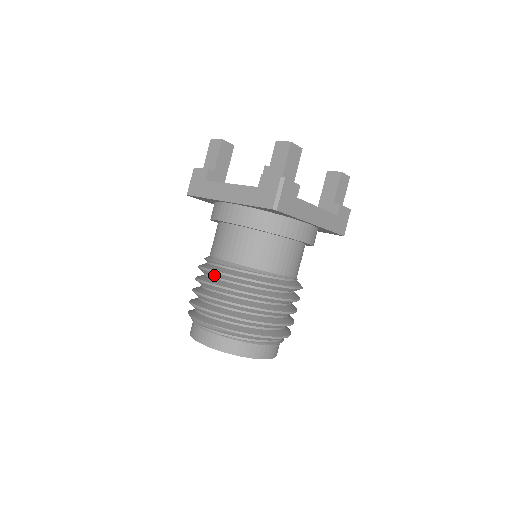
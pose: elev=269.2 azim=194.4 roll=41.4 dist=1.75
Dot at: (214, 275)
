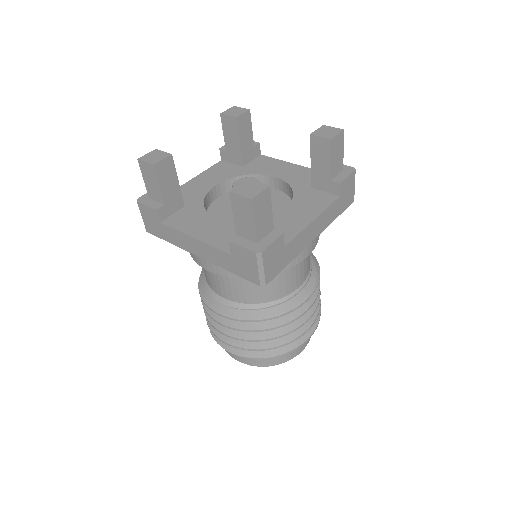
Dot at: occluded
